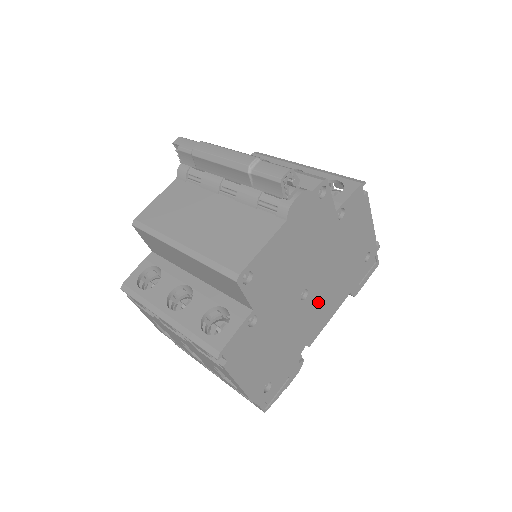
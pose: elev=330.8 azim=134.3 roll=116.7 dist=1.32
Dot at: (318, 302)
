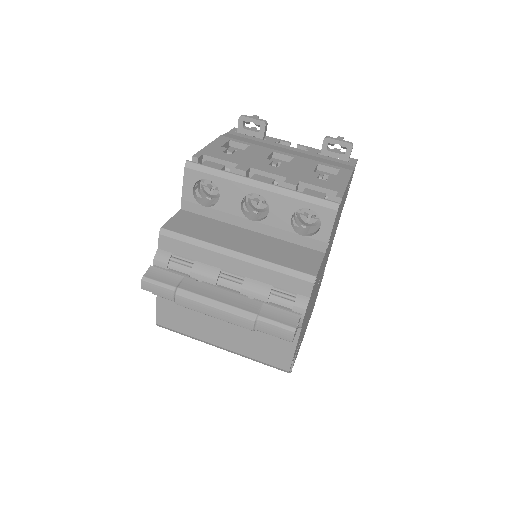
Dot at: occluded
